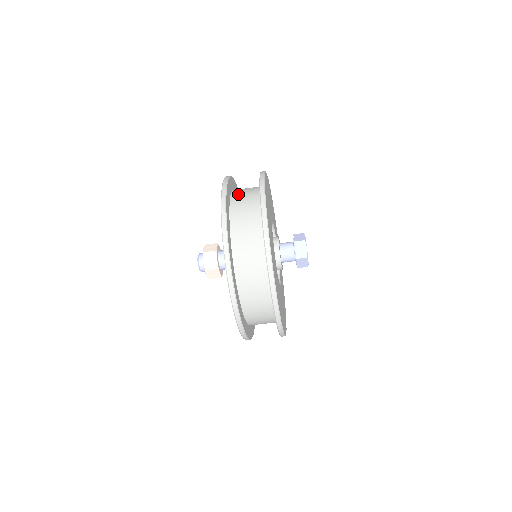
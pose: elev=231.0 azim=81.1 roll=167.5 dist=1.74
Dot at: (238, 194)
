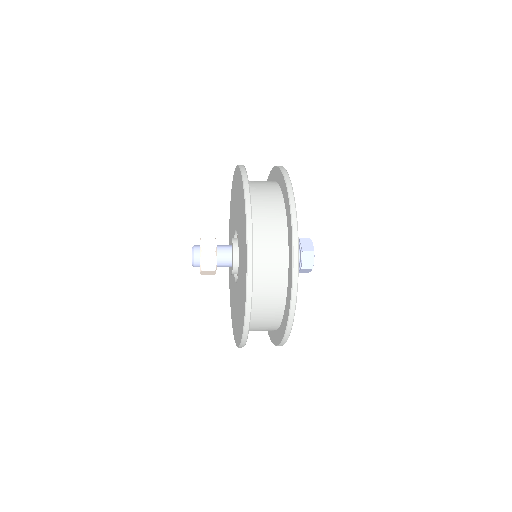
Dot at: (260, 286)
